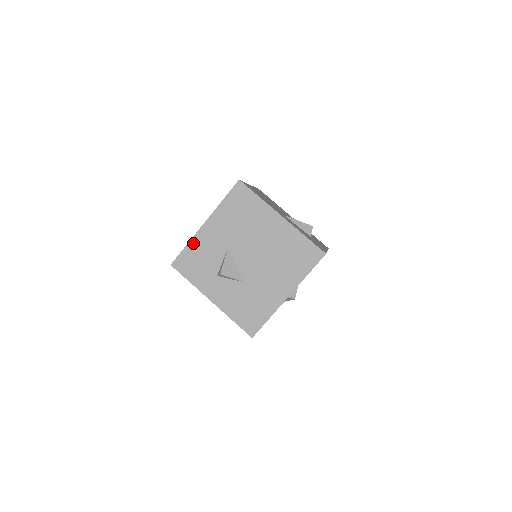
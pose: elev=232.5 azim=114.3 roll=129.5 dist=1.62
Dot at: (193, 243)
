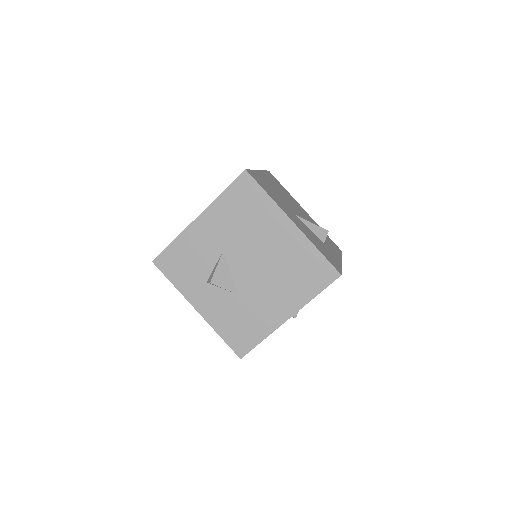
Dot at: (181, 239)
